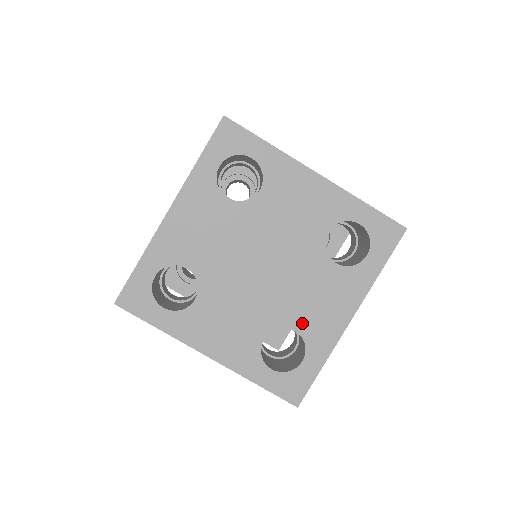
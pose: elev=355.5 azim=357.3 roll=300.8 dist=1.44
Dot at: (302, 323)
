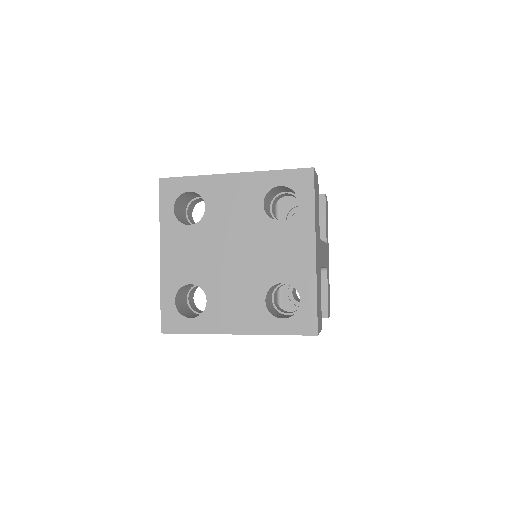
Dot at: (214, 302)
